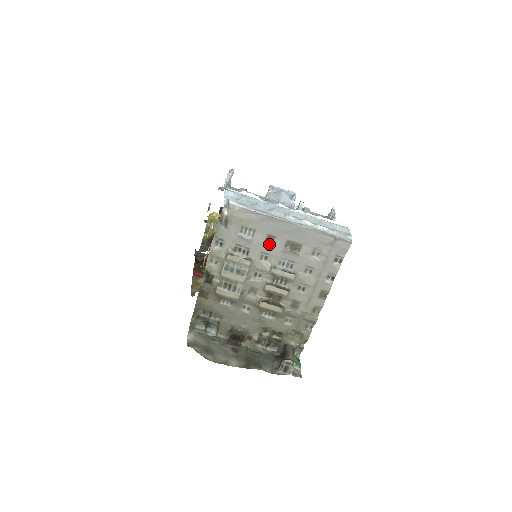
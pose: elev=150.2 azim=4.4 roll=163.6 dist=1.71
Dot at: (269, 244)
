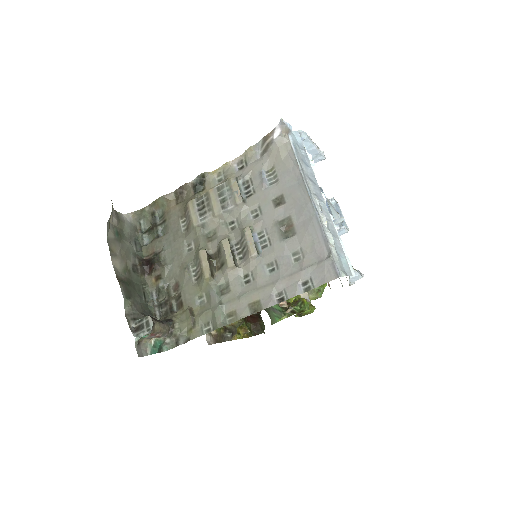
Dot at: (273, 204)
